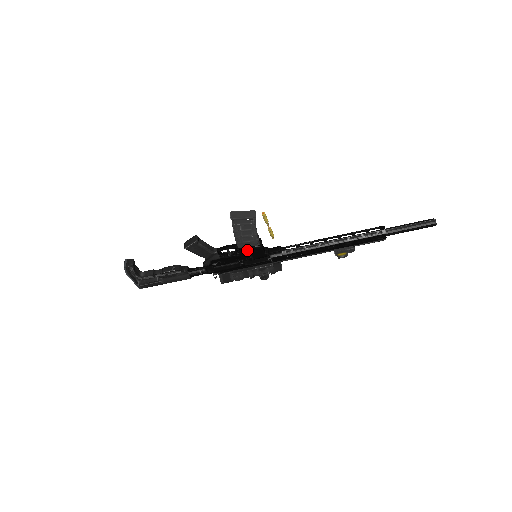
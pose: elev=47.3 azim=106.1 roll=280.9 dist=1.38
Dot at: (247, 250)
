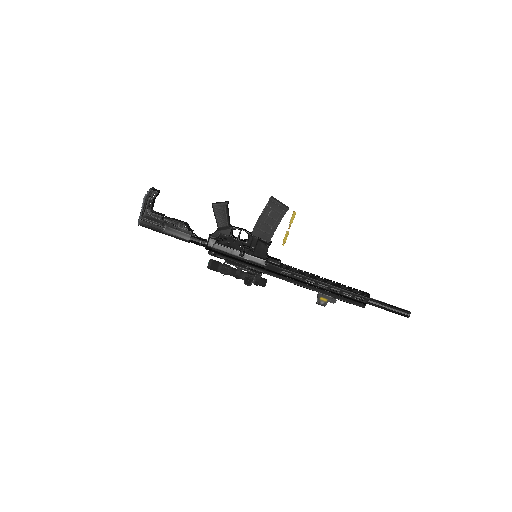
Dot at: (257, 241)
